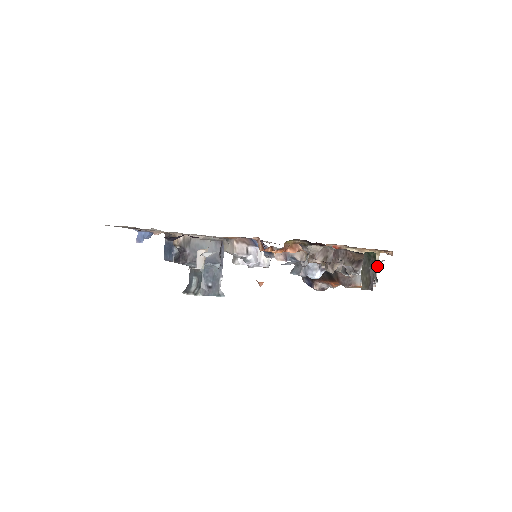
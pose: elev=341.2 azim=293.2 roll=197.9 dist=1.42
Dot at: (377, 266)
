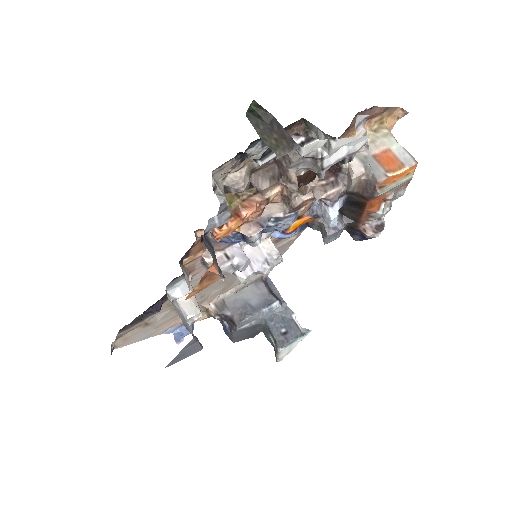
Dot at: (363, 133)
